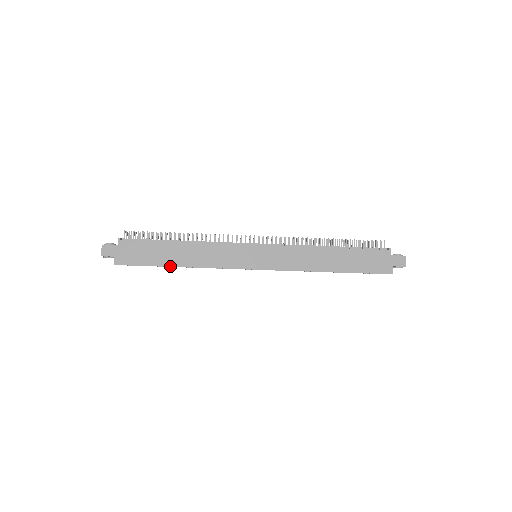
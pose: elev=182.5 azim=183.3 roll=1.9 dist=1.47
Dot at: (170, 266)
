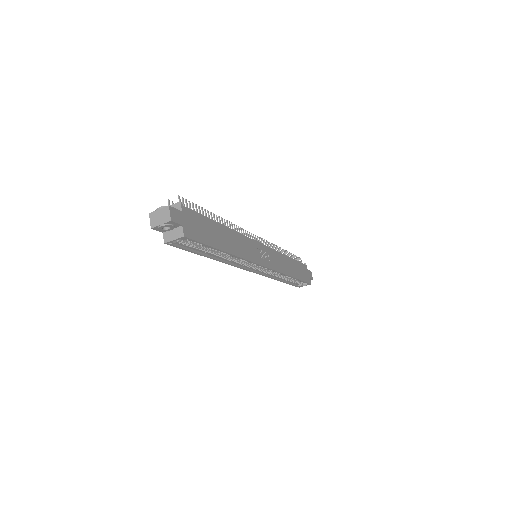
Dot at: (223, 250)
